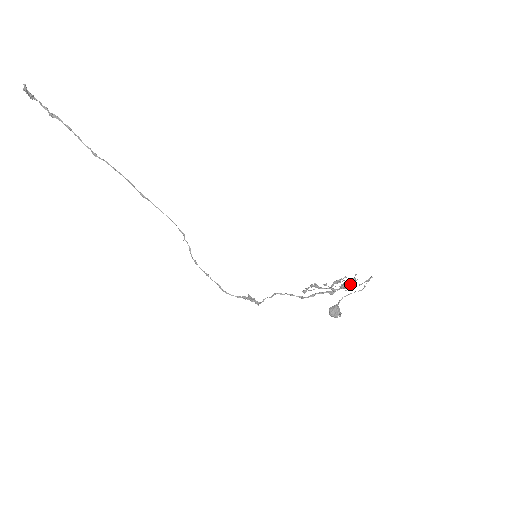
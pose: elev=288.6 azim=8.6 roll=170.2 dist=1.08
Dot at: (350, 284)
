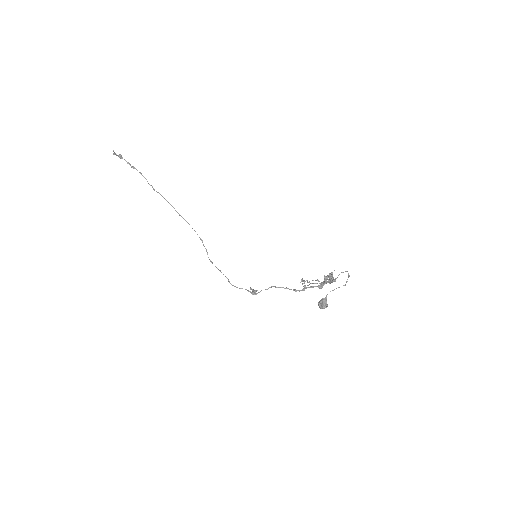
Dot at: (330, 279)
